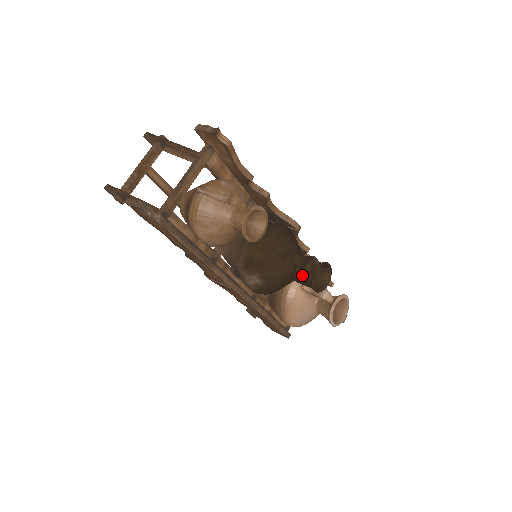
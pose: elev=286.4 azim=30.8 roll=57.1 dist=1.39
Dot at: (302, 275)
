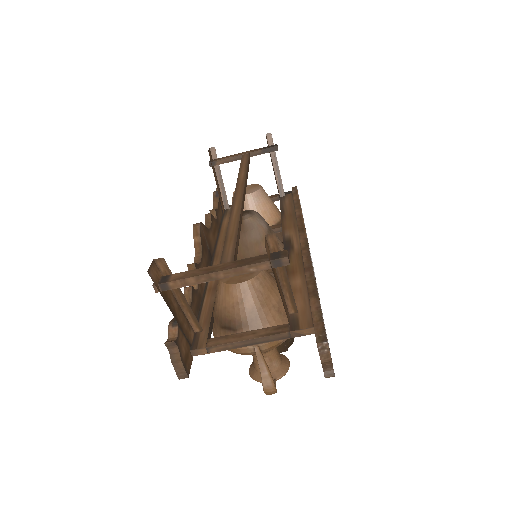
Dot at: occluded
